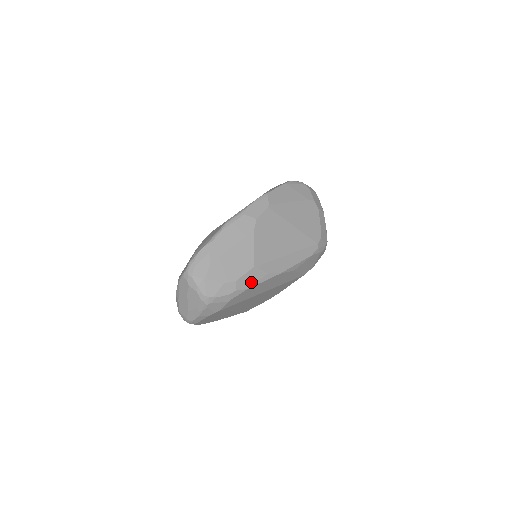
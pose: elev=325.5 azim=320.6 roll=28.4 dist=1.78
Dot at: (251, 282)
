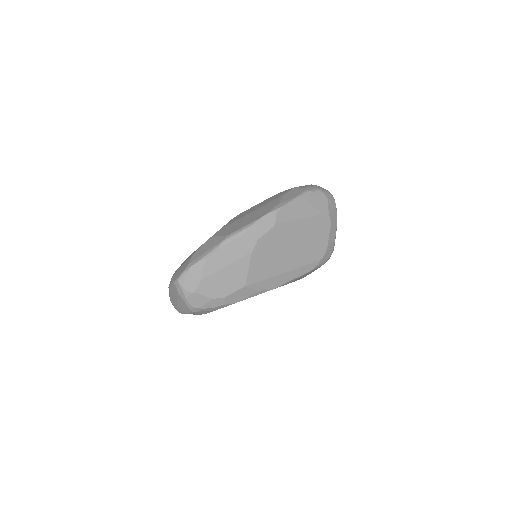
Dot at: (240, 298)
